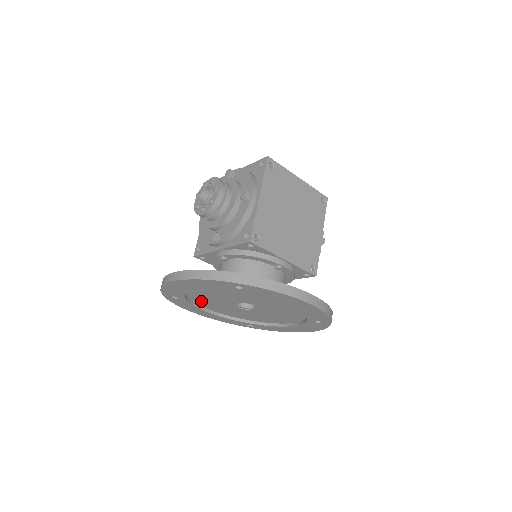
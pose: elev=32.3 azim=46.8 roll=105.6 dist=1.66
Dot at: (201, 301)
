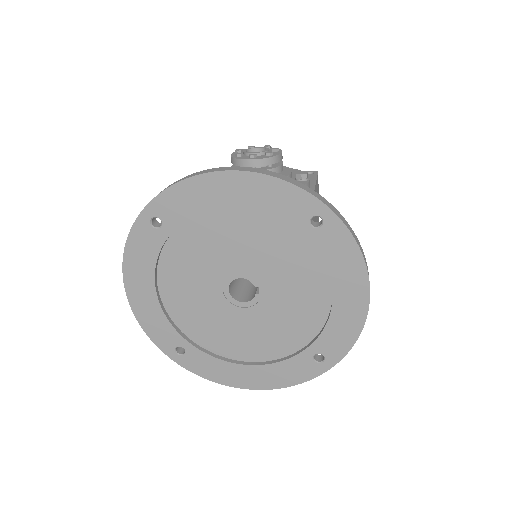
Dot at: (178, 256)
